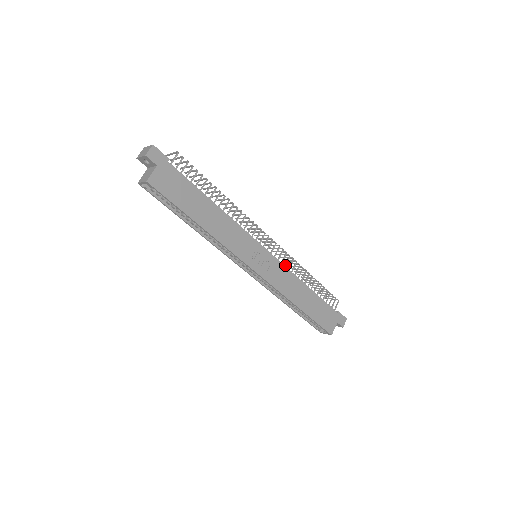
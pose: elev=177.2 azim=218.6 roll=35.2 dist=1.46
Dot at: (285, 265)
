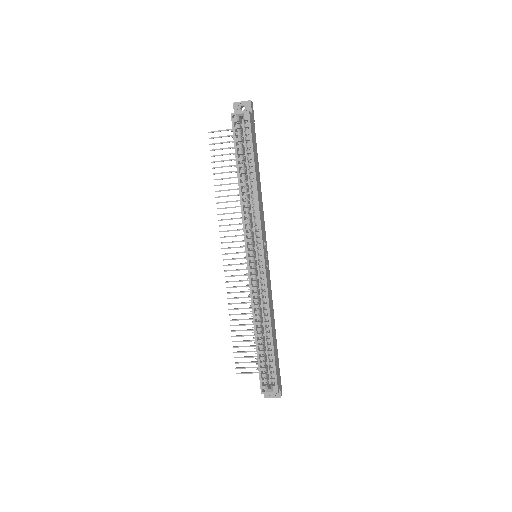
Dot at: occluded
